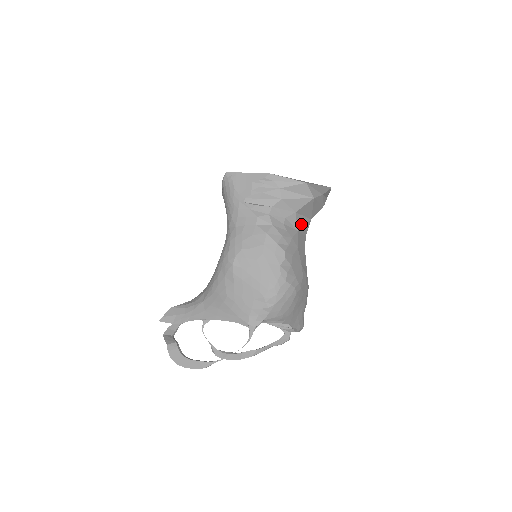
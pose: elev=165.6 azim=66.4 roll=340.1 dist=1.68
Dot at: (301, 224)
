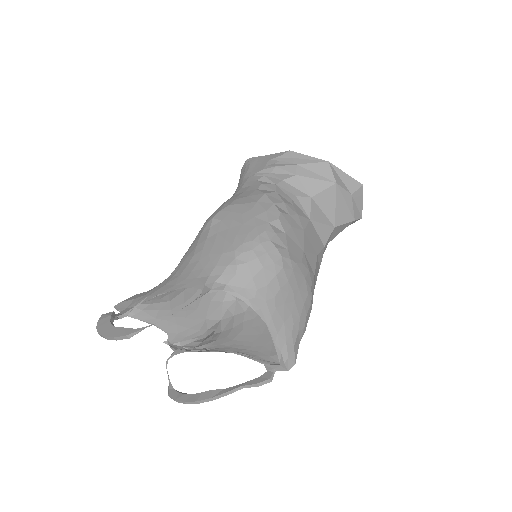
Dot at: (317, 218)
